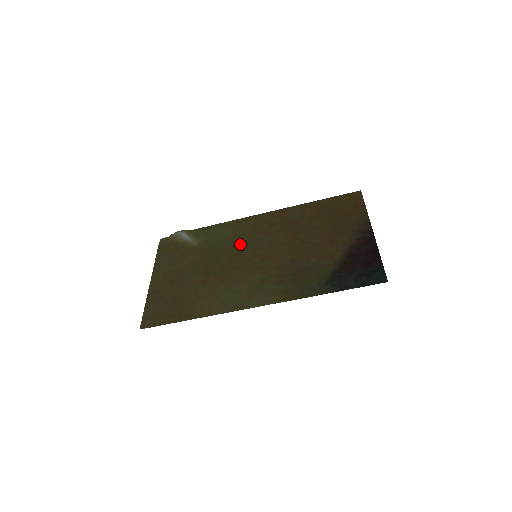
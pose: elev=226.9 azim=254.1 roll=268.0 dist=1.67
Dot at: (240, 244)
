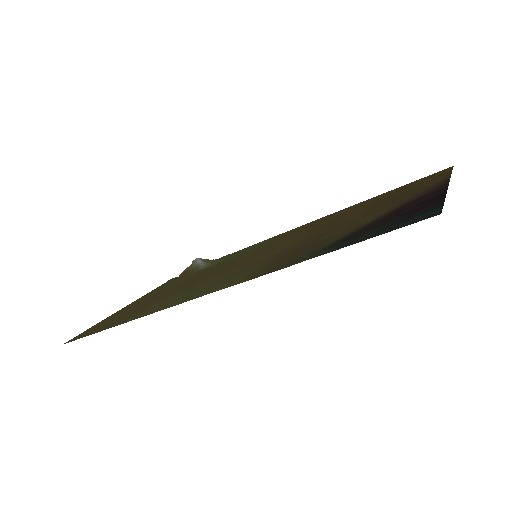
Dot at: (249, 253)
